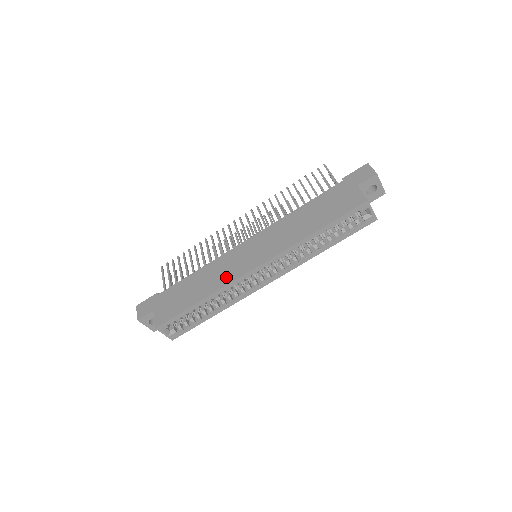
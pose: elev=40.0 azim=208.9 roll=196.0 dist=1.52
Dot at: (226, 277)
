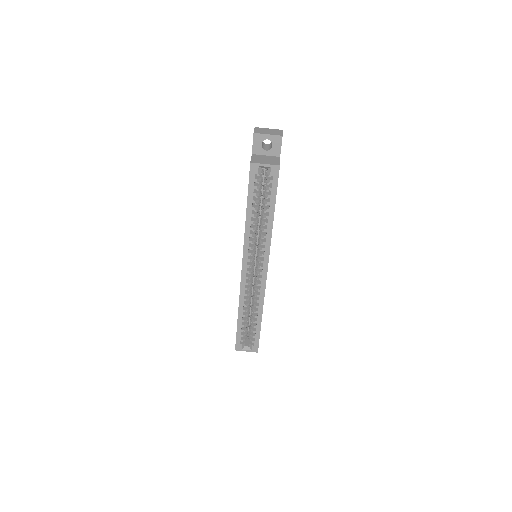
Dot at: occluded
